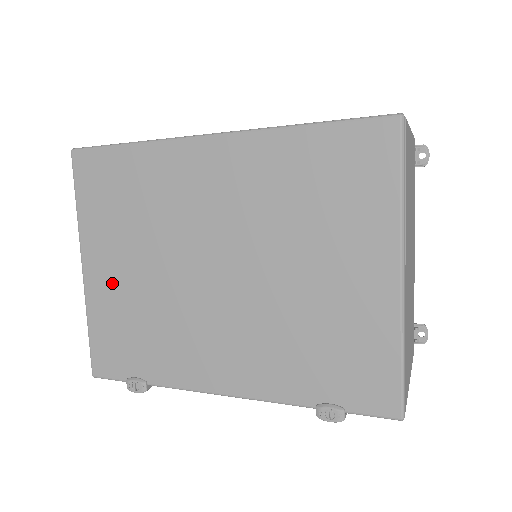
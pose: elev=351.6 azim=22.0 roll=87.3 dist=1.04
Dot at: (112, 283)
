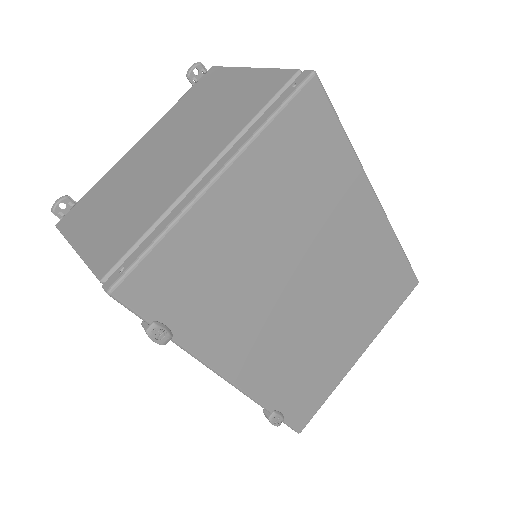
Dot at: (231, 222)
